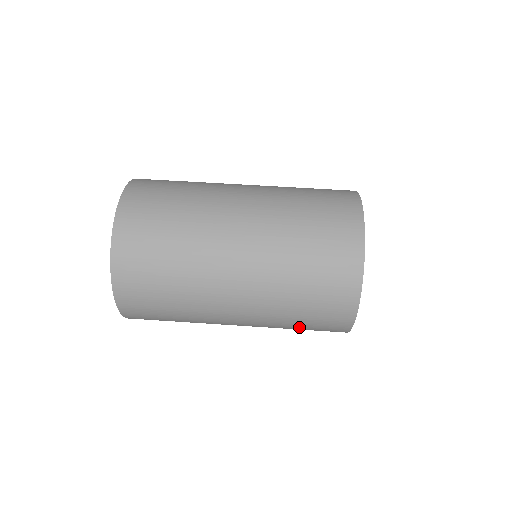
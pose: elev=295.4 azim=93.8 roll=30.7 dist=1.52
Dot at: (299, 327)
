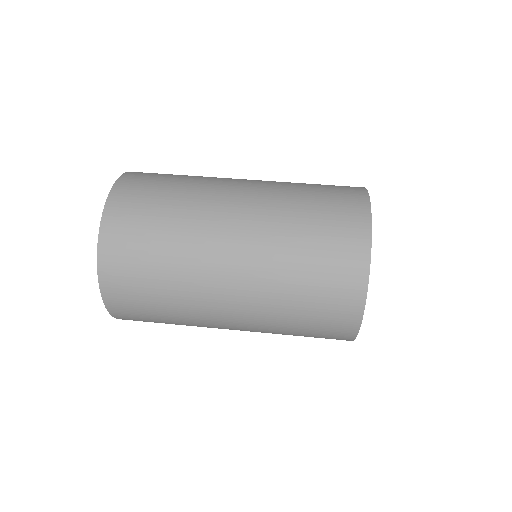
Dot at: (301, 327)
